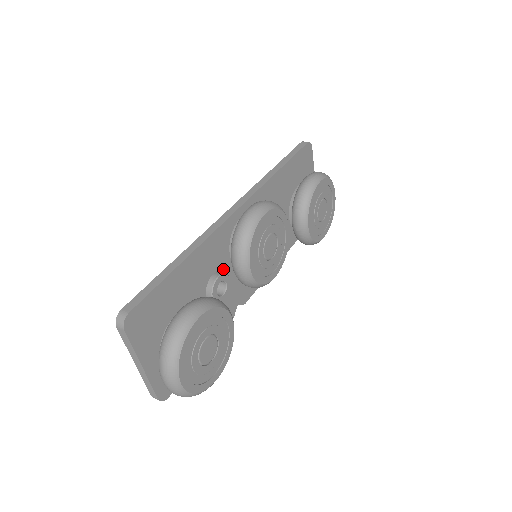
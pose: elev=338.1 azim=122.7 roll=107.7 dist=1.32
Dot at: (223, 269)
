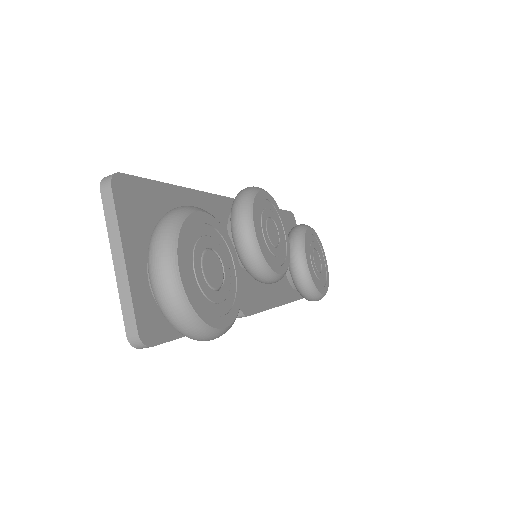
Dot at: occluded
